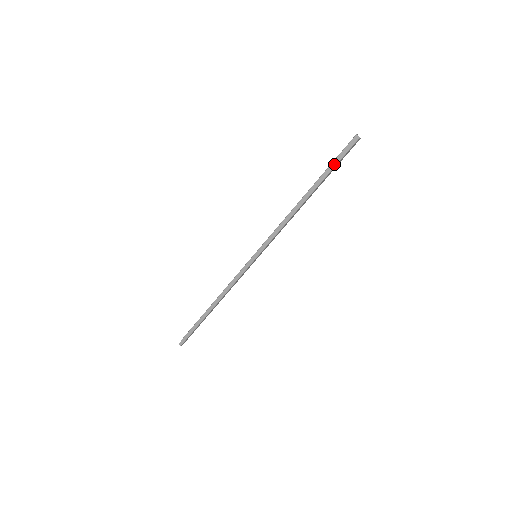
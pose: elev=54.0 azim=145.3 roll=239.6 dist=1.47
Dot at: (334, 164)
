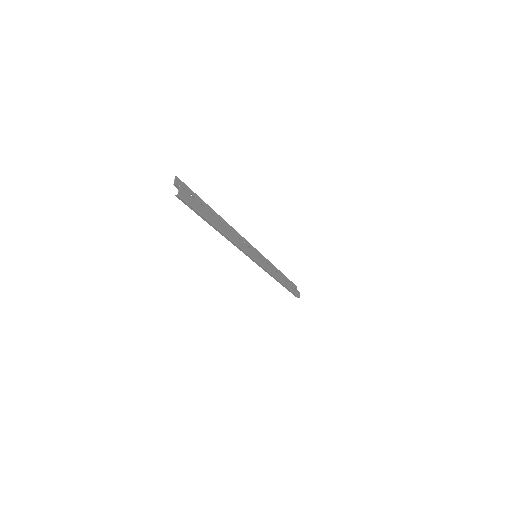
Dot at: (196, 212)
